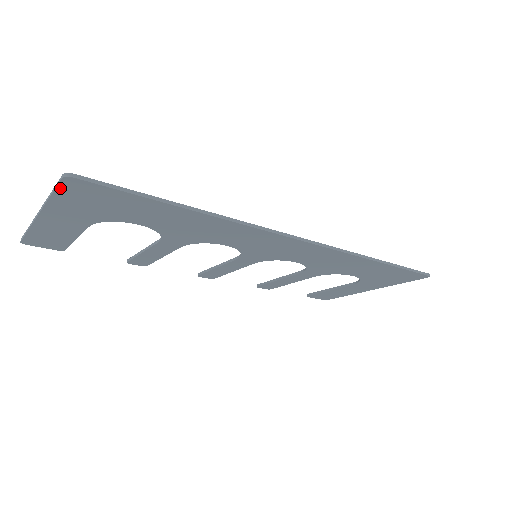
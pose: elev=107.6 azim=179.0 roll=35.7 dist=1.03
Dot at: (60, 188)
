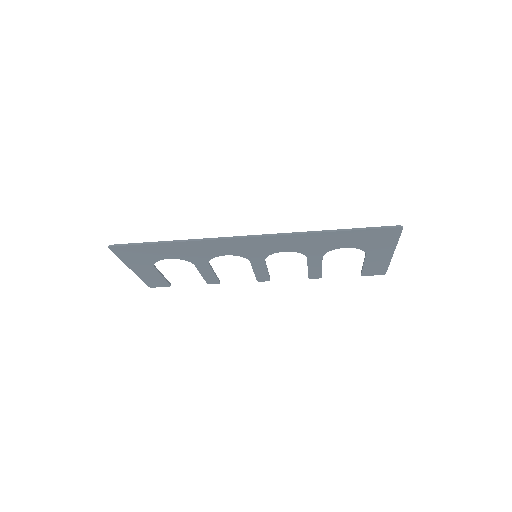
Dot at: (115, 253)
